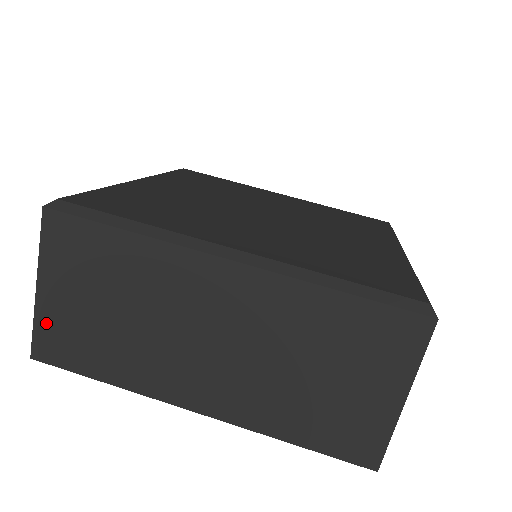
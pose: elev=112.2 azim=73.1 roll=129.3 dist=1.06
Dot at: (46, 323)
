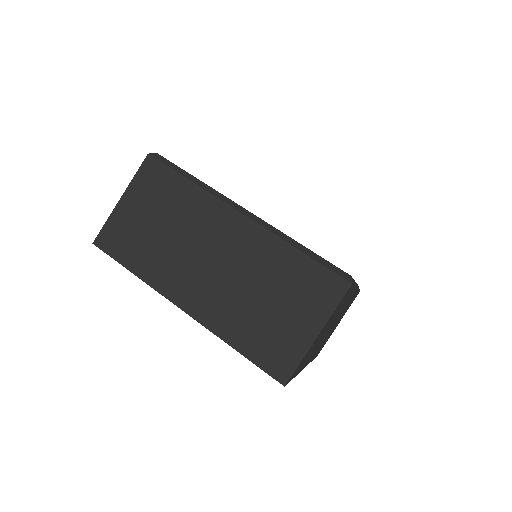
Dot at: (114, 223)
